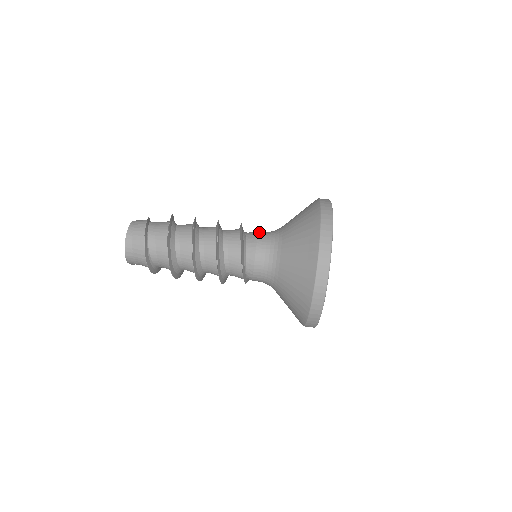
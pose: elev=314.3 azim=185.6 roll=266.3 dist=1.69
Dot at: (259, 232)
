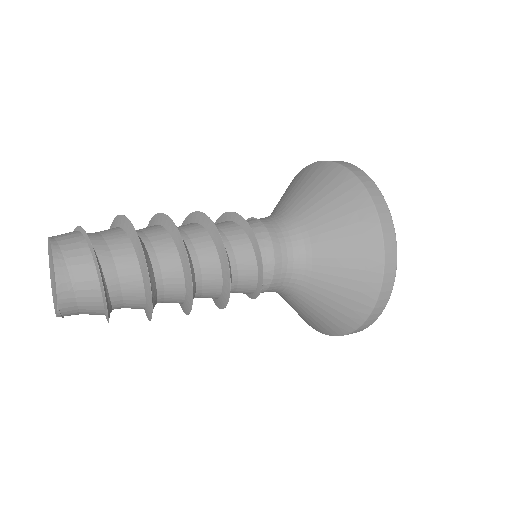
Dot at: (257, 219)
